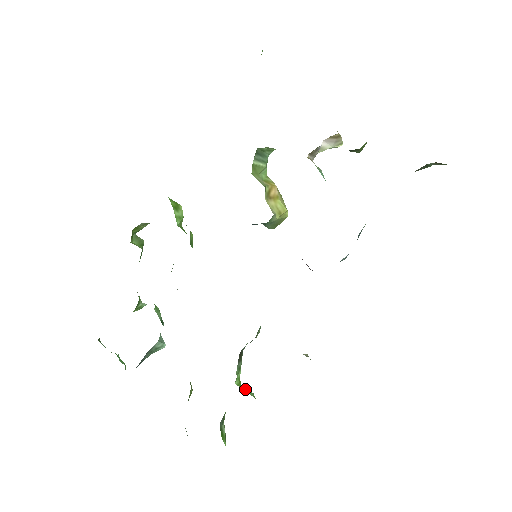
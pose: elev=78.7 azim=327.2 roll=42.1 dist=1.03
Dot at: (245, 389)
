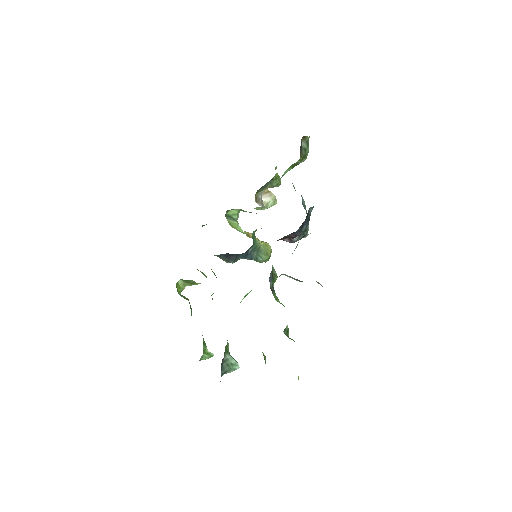
Dot at: occluded
